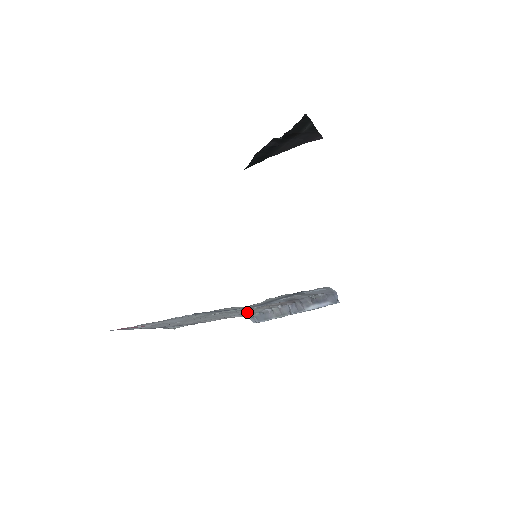
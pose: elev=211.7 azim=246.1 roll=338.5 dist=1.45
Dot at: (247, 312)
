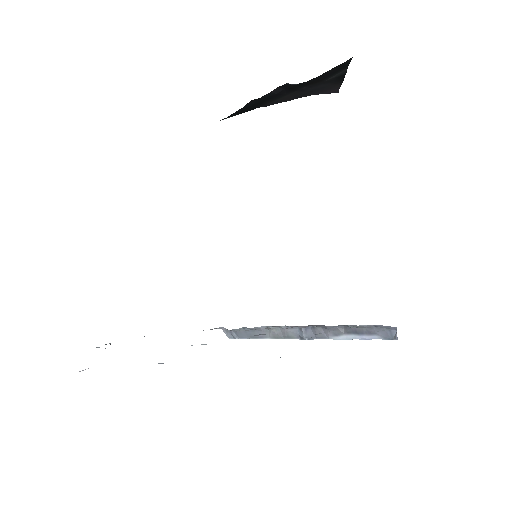
Dot at: occluded
